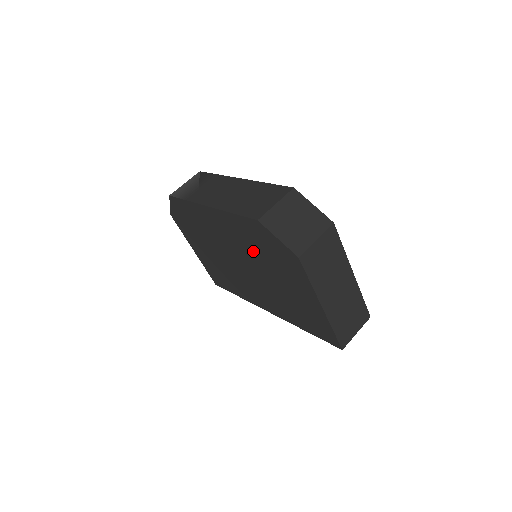
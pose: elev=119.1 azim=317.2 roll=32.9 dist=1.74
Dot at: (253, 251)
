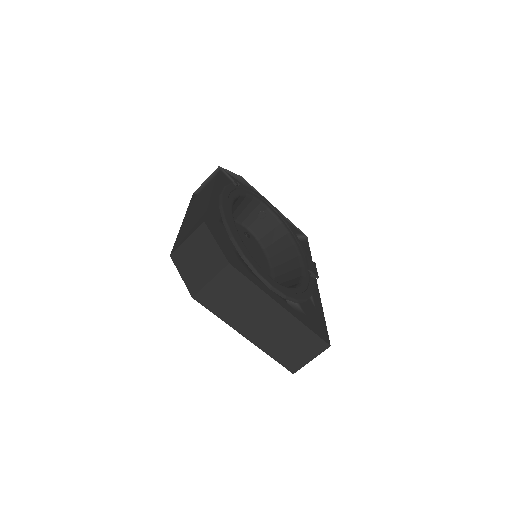
Dot at: occluded
